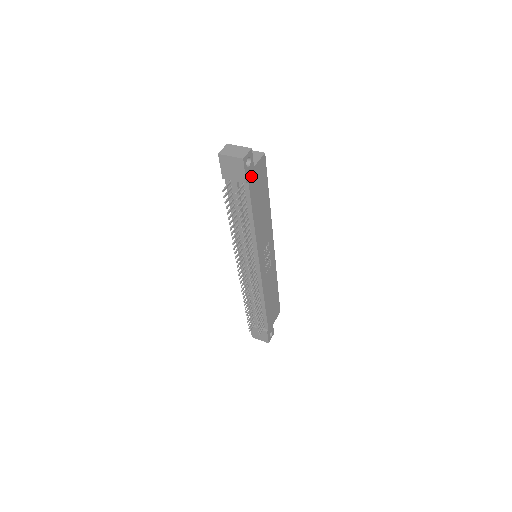
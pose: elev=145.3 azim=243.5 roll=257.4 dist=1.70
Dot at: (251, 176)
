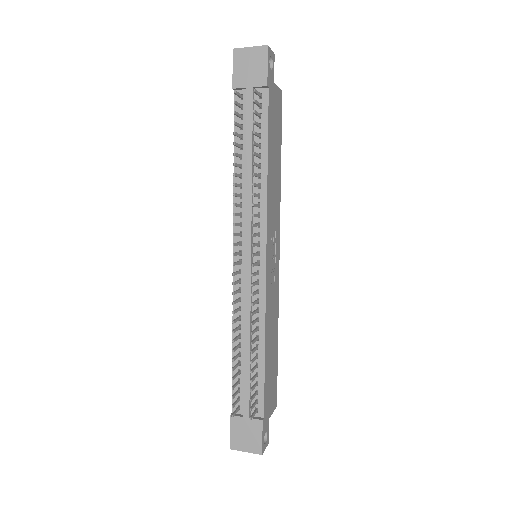
Dot at: (271, 88)
